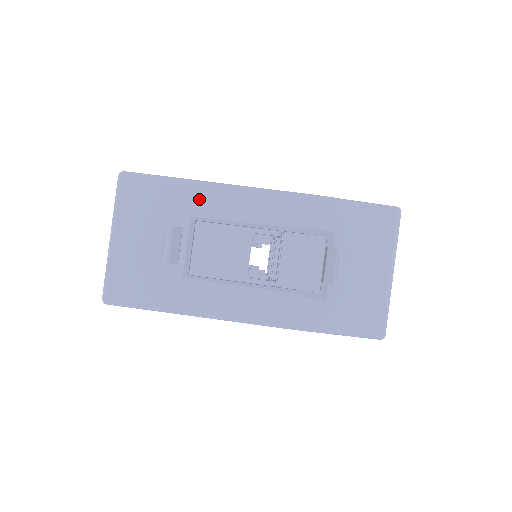
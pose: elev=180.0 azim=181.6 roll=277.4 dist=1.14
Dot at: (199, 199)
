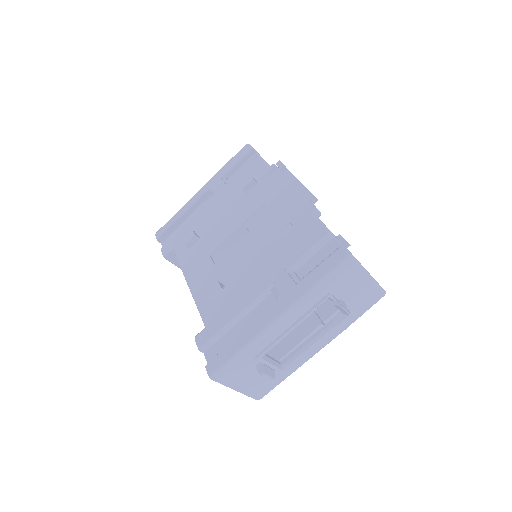
Dot at: (255, 350)
